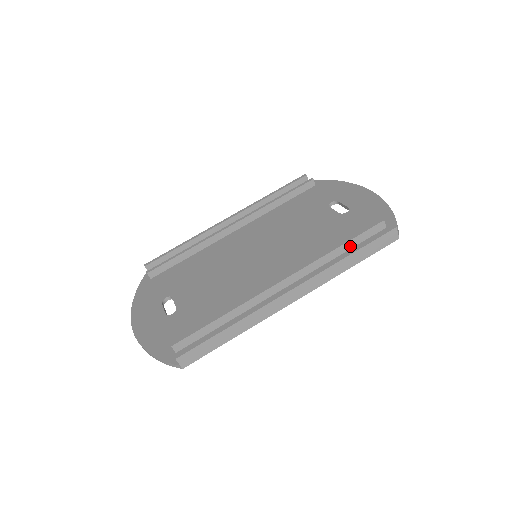
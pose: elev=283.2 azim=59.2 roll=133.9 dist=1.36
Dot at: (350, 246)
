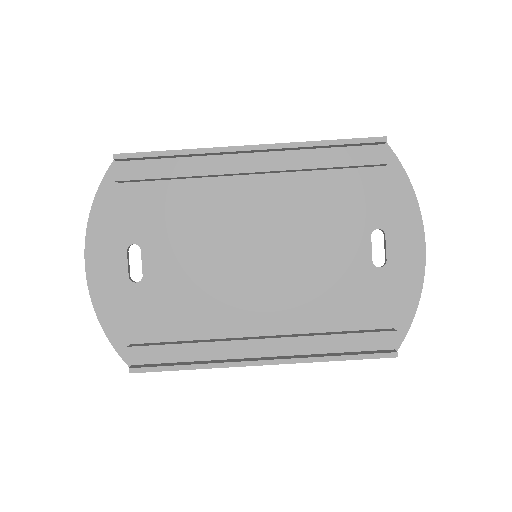
Dot at: (348, 337)
